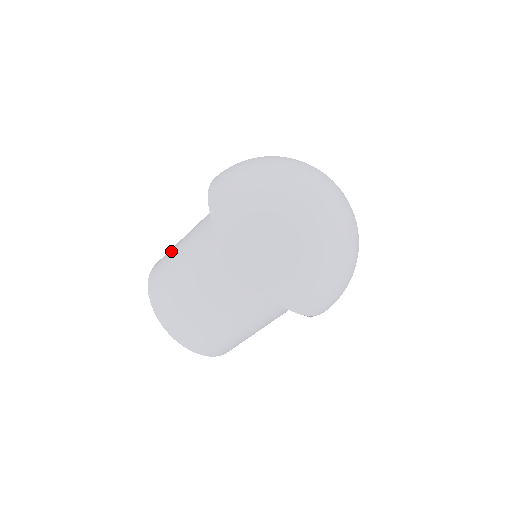
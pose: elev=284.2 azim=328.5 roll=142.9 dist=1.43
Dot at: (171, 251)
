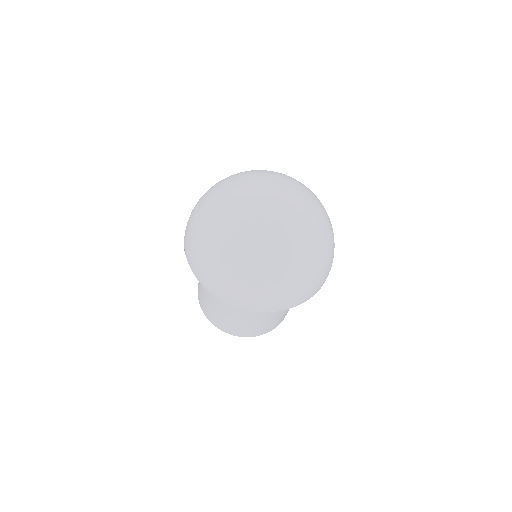
Dot at: (205, 301)
